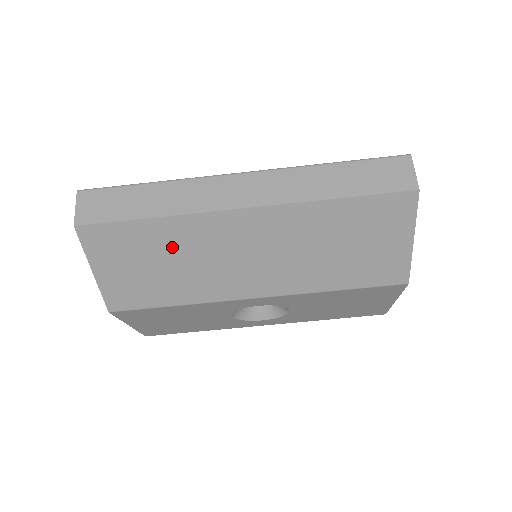
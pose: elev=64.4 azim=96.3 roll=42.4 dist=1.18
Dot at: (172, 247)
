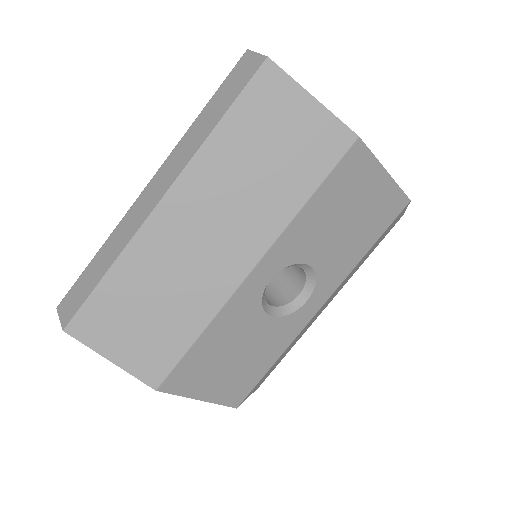
Dot at: (144, 283)
